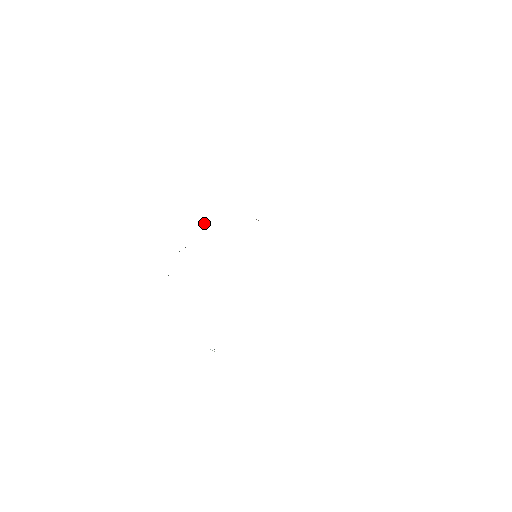
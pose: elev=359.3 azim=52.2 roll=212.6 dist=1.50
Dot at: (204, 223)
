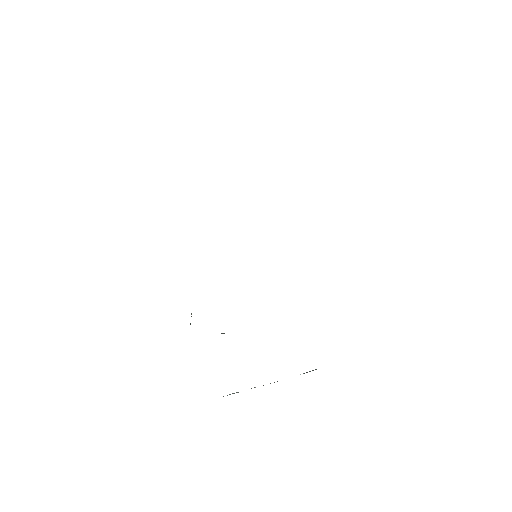
Dot at: occluded
